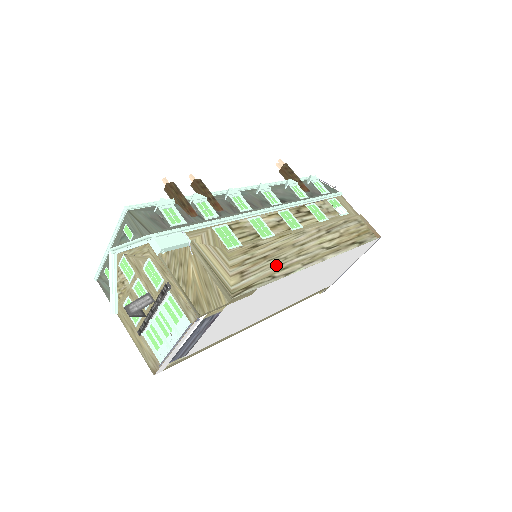
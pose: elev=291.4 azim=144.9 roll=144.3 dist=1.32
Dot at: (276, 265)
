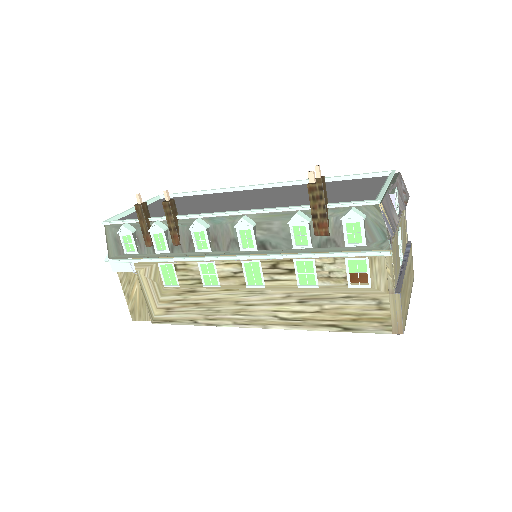
Dot at: (204, 314)
